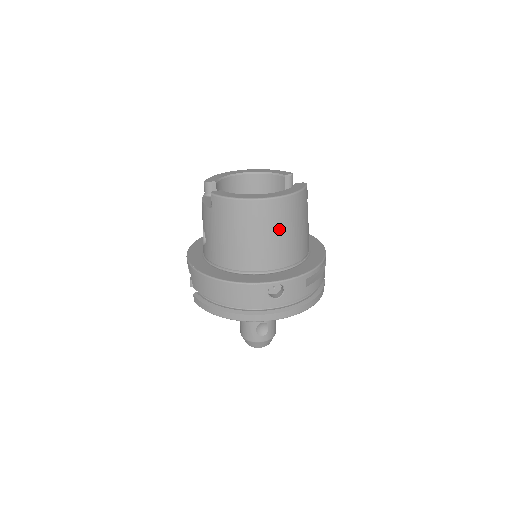
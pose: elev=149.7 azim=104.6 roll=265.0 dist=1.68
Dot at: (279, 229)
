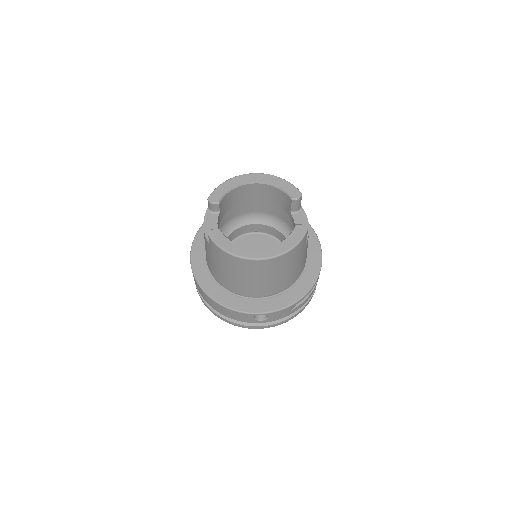
Dot at: (270, 275)
